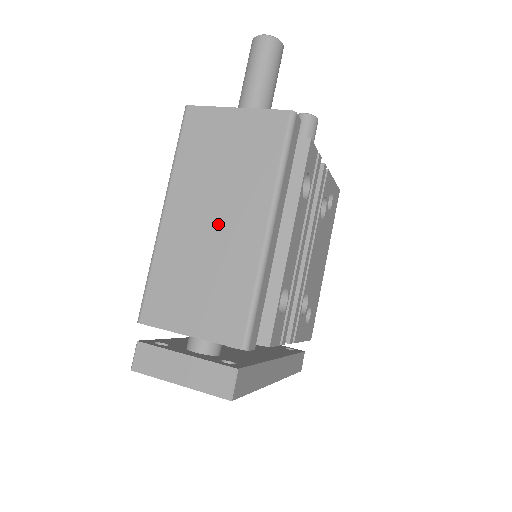
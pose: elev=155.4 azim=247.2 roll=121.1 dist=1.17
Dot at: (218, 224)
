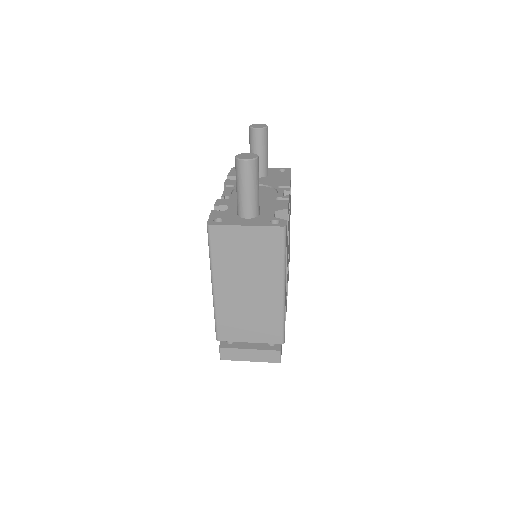
Dot at: (252, 291)
